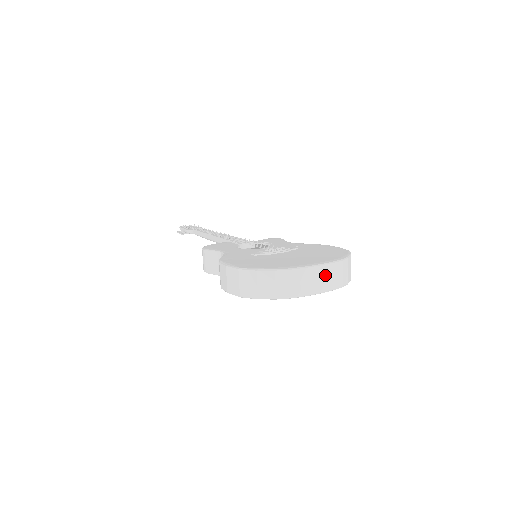
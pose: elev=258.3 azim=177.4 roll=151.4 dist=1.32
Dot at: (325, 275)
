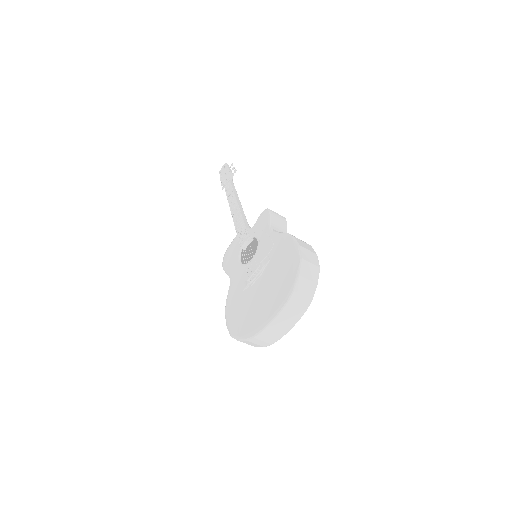
Dot at: (283, 321)
